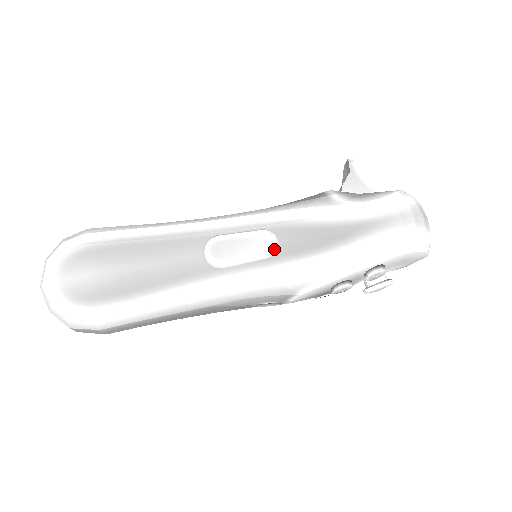
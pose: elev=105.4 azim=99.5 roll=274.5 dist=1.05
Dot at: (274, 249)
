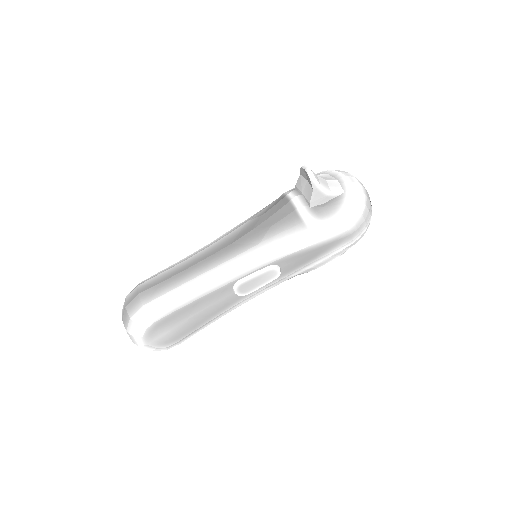
Dot at: (279, 275)
